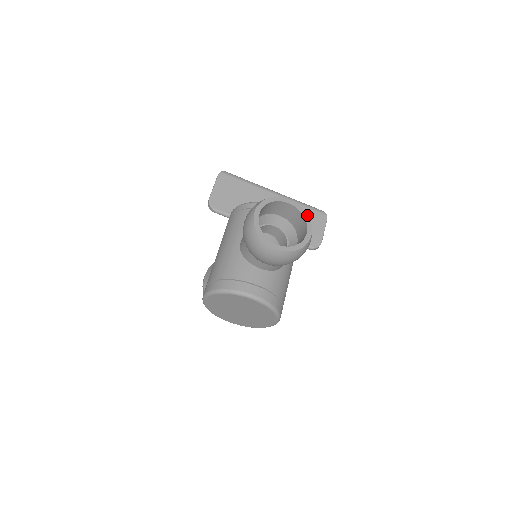
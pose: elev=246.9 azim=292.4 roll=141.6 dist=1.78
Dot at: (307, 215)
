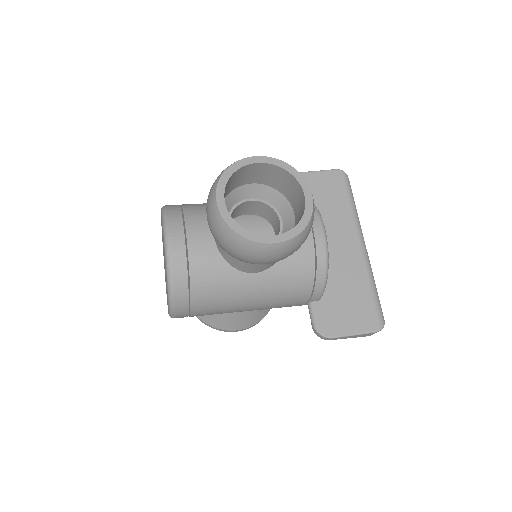
Dot at: (303, 228)
